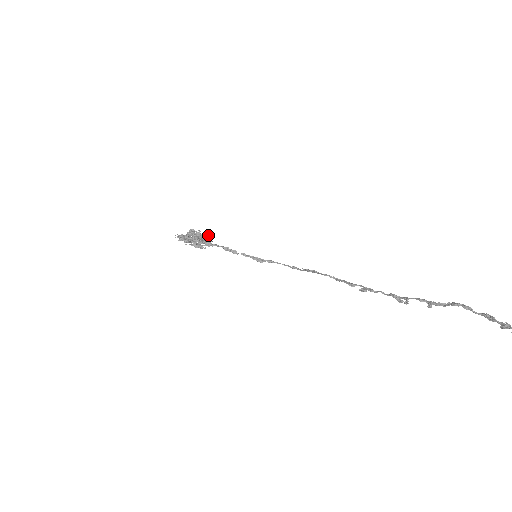
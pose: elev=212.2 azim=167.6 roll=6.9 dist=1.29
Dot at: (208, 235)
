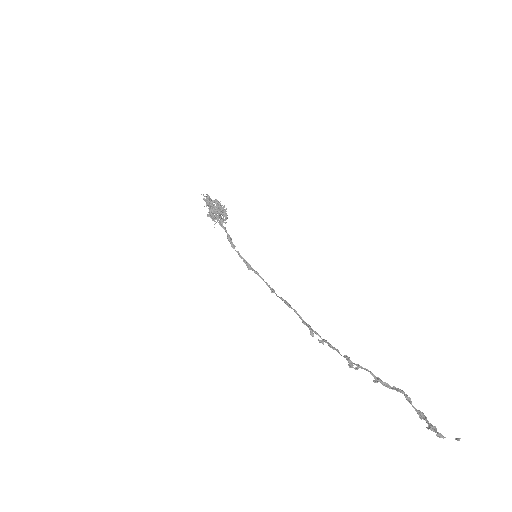
Dot at: occluded
